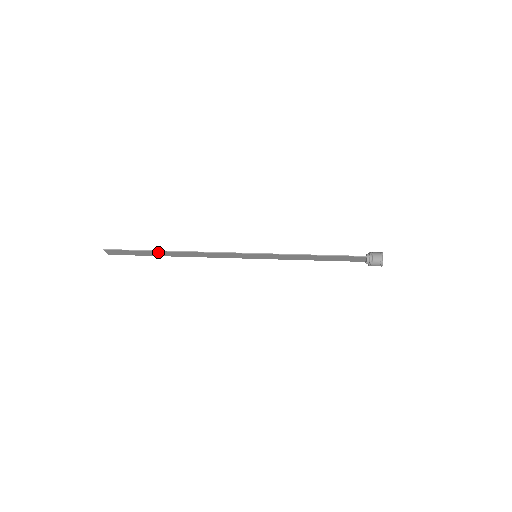
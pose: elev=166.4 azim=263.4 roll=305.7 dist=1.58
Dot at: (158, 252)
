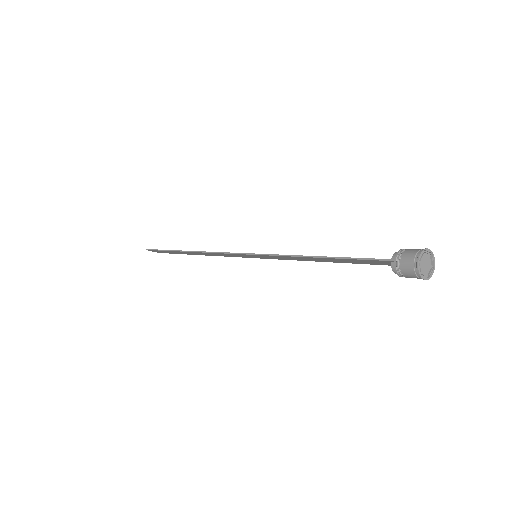
Dot at: (178, 252)
